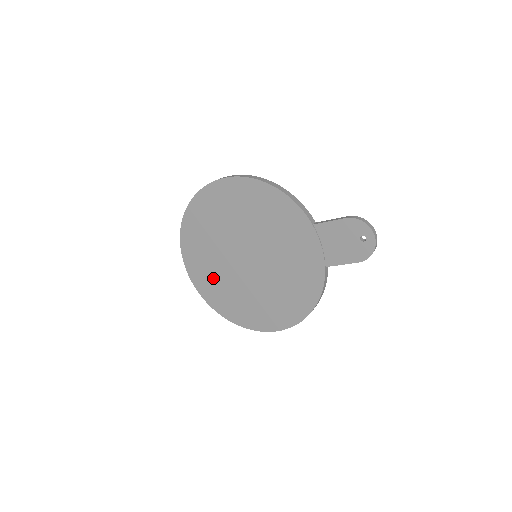
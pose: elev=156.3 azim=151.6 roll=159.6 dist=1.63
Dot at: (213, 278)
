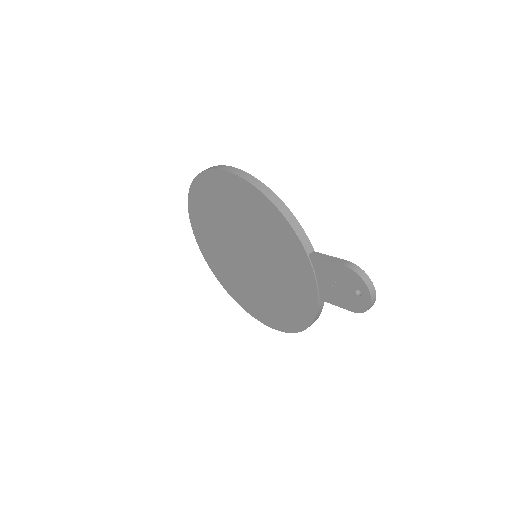
Dot at: (218, 258)
